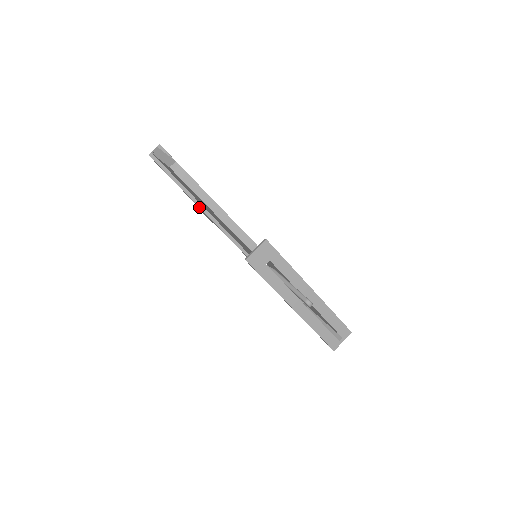
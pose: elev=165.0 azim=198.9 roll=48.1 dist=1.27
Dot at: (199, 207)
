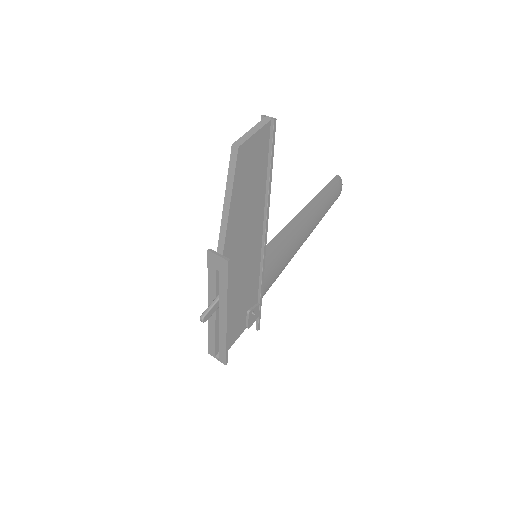
Dot at: occluded
